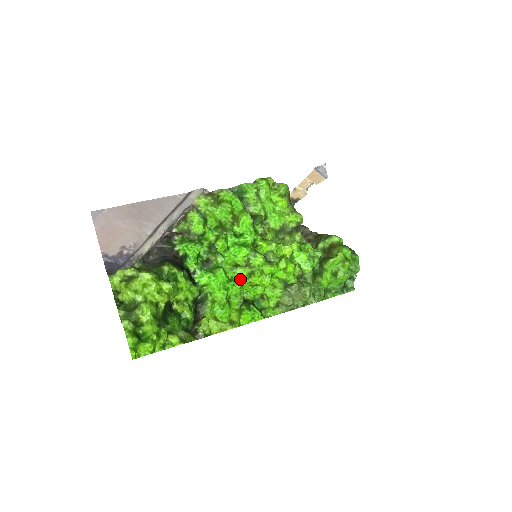
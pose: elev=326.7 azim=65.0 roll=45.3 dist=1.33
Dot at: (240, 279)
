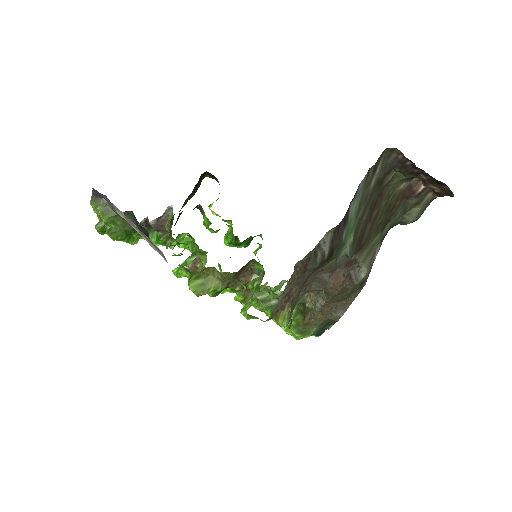
Dot at: occluded
